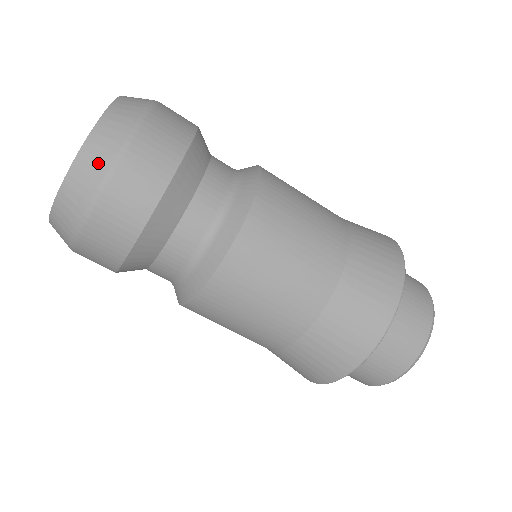
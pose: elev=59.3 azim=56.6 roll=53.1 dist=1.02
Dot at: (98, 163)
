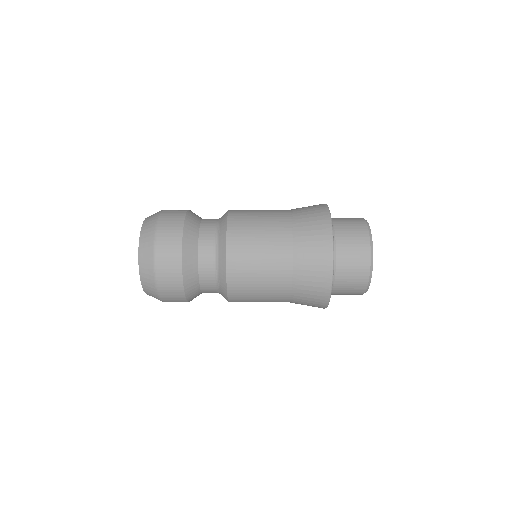
Dot at: (155, 215)
